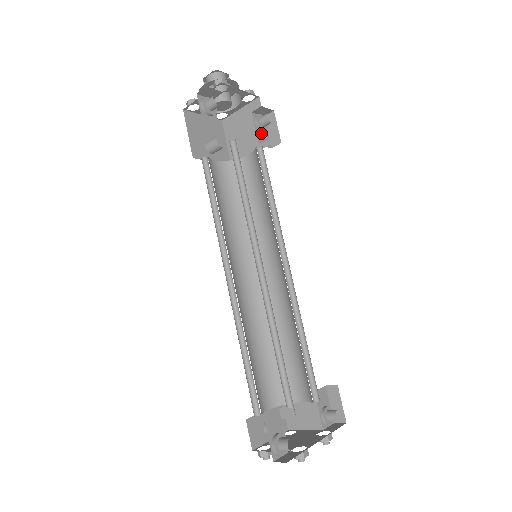
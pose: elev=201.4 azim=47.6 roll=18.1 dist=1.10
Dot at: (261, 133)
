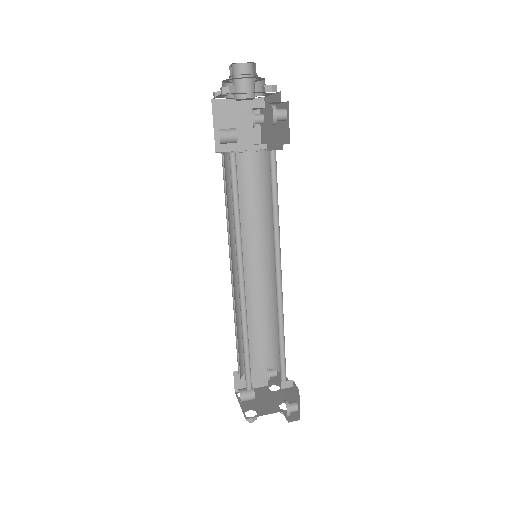
Dot at: occluded
